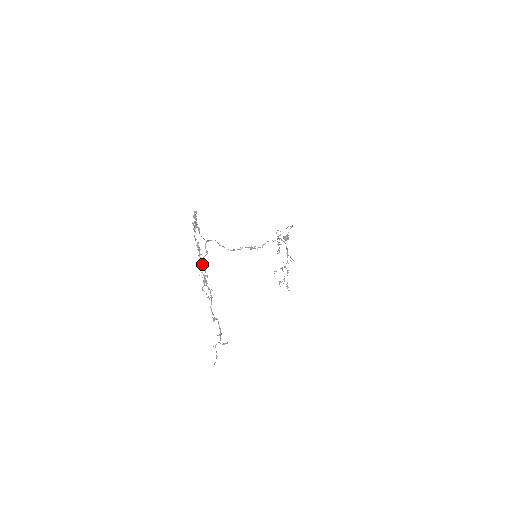
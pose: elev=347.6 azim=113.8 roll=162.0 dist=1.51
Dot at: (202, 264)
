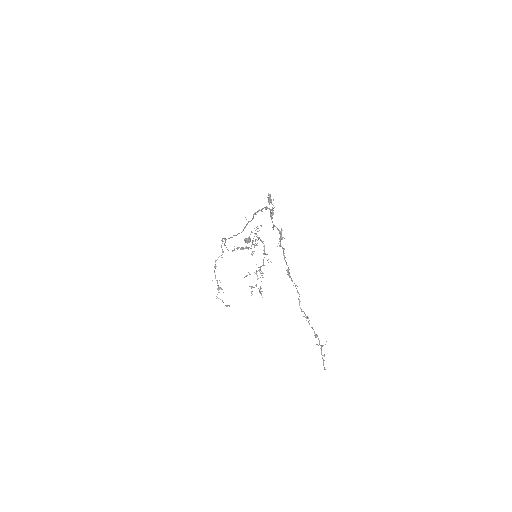
Dot at: (215, 267)
